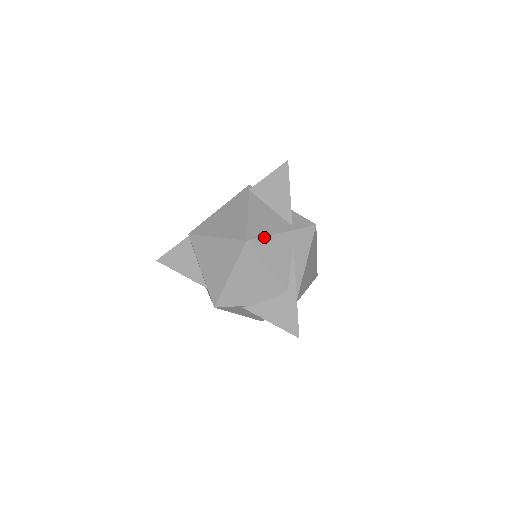
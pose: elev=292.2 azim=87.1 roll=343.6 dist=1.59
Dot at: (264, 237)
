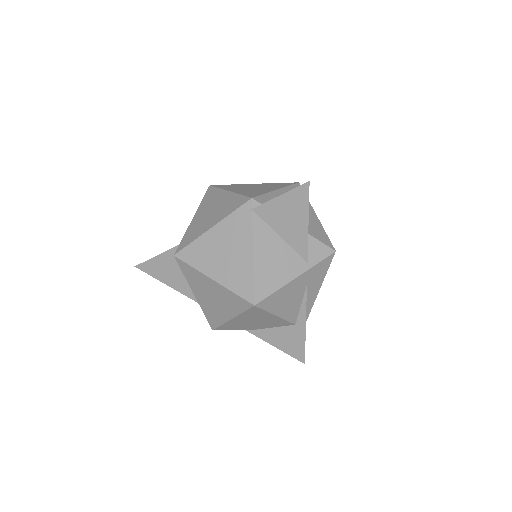
Dot at: (274, 292)
